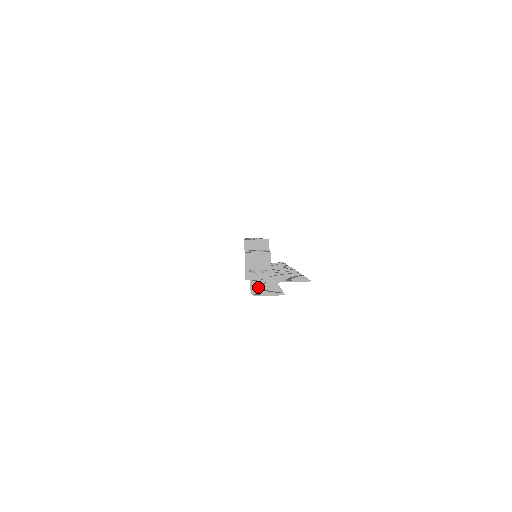
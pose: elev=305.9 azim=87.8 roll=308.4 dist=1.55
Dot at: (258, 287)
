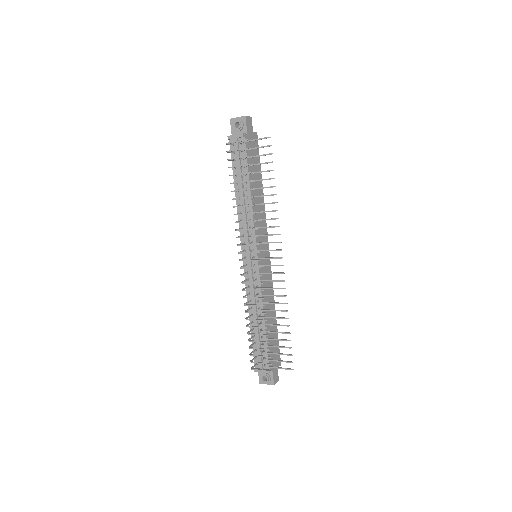
Dot at: occluded
